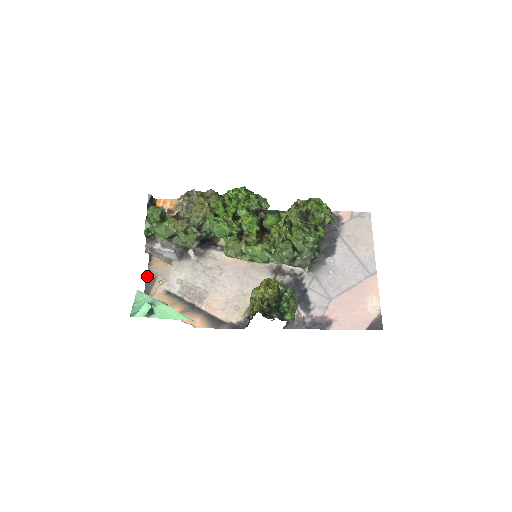
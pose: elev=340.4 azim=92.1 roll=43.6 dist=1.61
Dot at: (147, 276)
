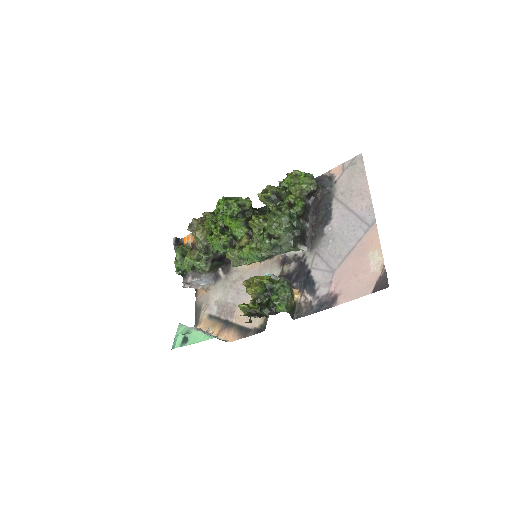
Dot at: (196, 307)
